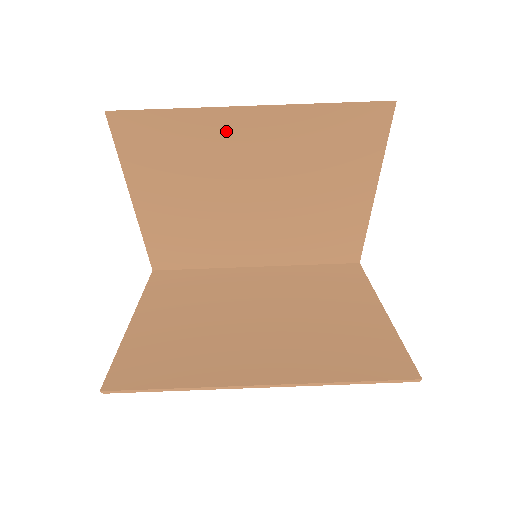
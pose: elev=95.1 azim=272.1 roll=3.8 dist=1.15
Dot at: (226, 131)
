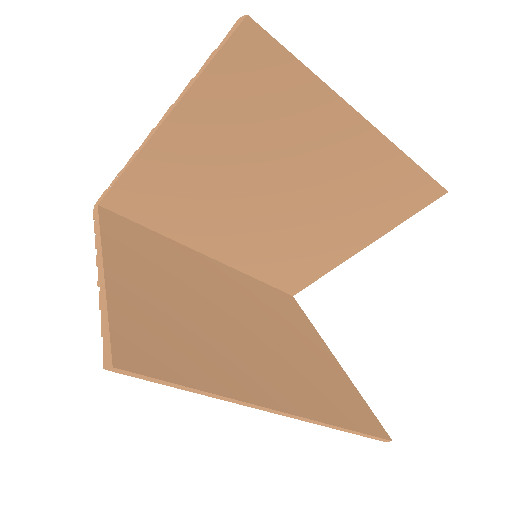
Dot at: (326, 125)
